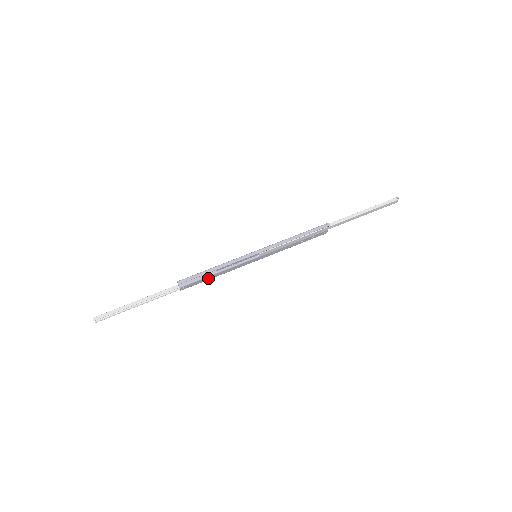
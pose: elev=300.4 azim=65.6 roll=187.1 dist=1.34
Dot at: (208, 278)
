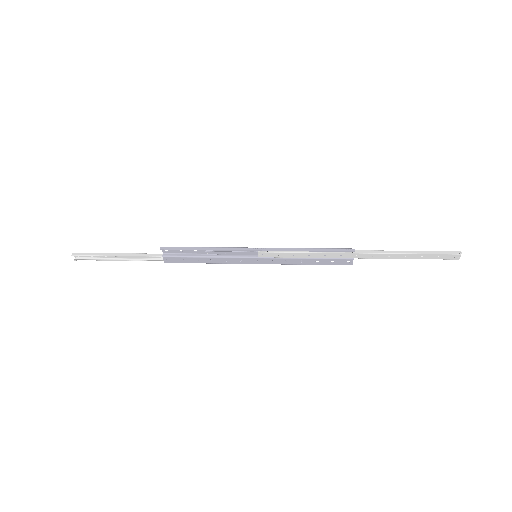
Dot at: (197, 260)
